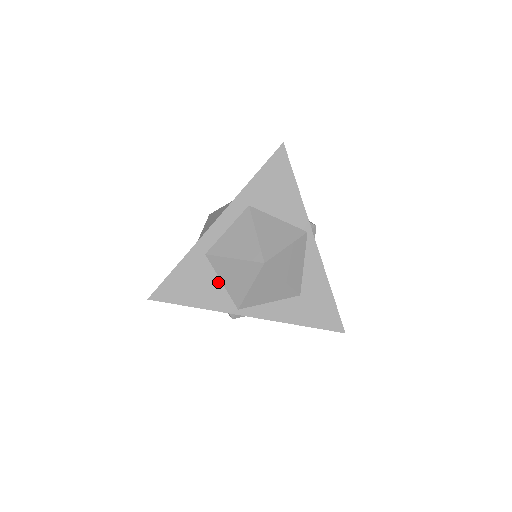
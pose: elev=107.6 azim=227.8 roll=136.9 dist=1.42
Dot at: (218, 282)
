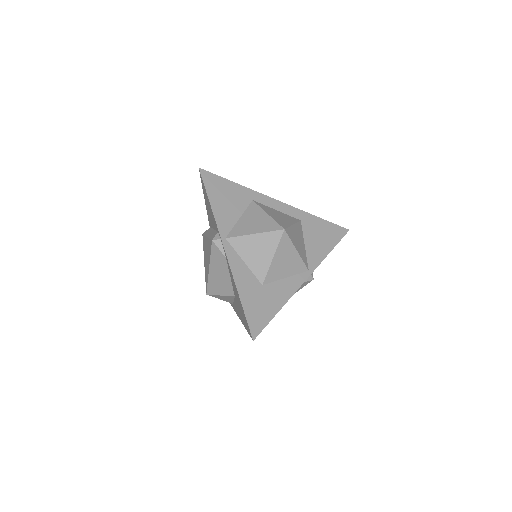
Dot at: (238, 216)
